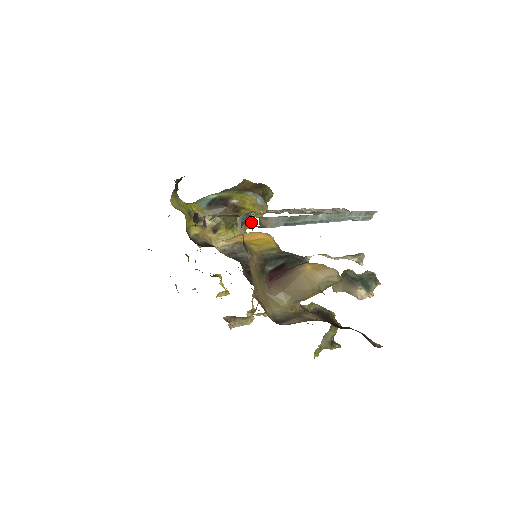
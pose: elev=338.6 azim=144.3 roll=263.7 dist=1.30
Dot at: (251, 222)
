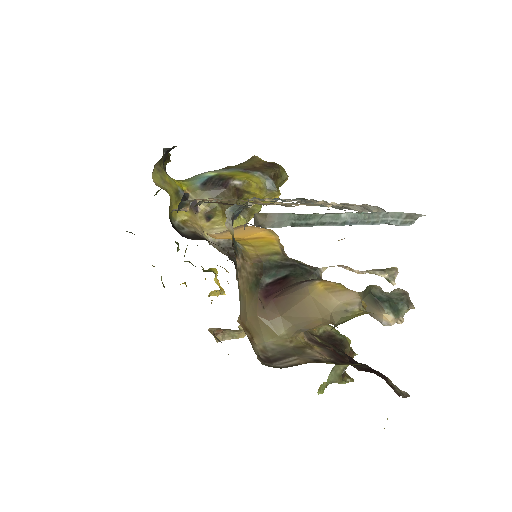
Dot at: (257, 210)
